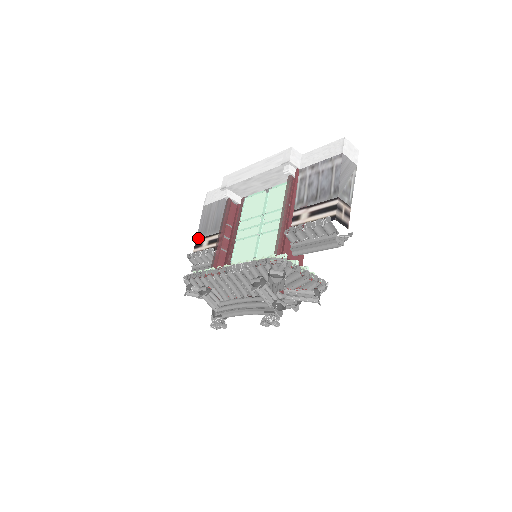
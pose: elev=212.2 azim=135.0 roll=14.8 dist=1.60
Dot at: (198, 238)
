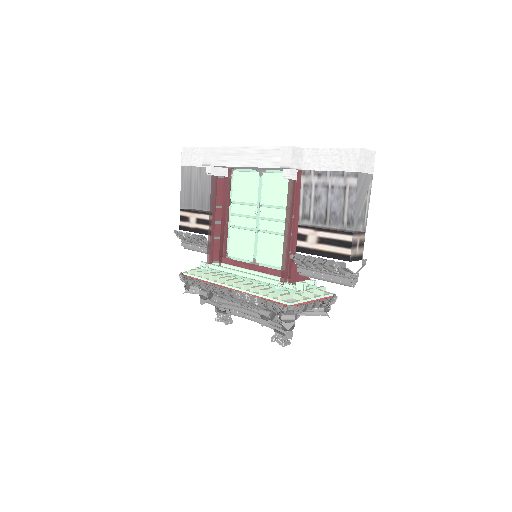
Dot at: (182, 209)
